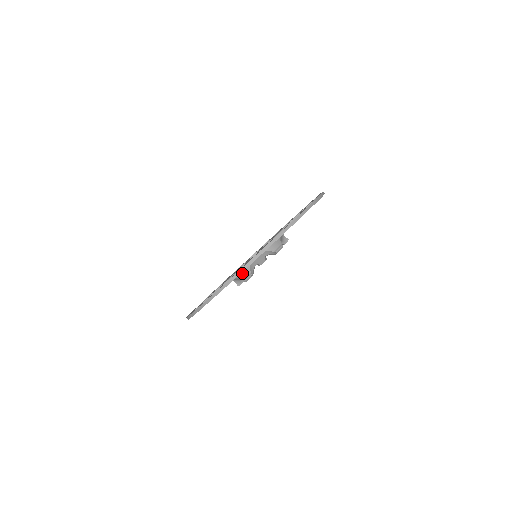
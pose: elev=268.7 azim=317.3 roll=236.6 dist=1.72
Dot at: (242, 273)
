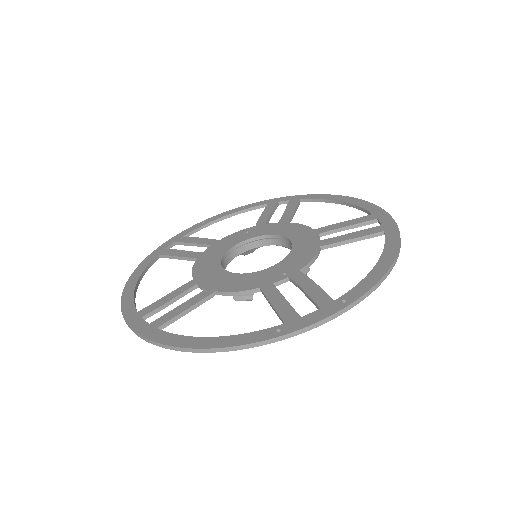
Dot at: occluded
